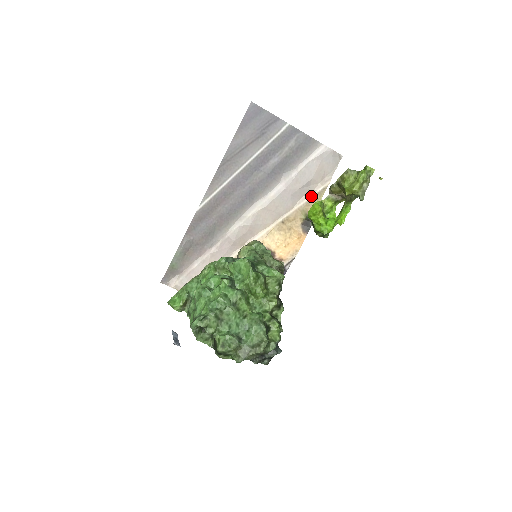
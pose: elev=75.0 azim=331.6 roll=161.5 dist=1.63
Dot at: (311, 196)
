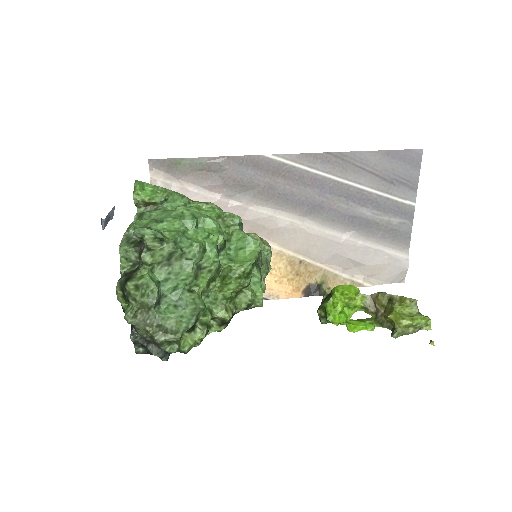
Dot at: (345, 275)
